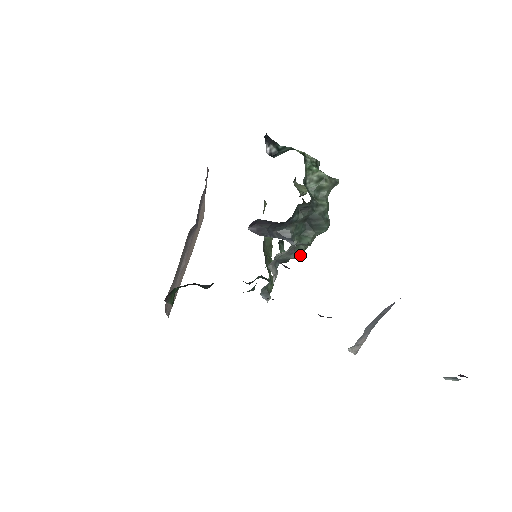
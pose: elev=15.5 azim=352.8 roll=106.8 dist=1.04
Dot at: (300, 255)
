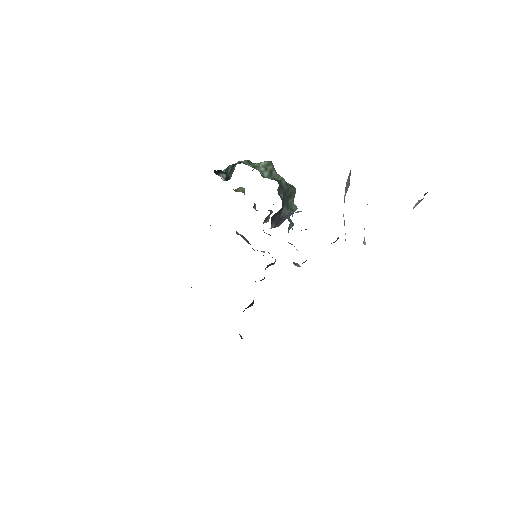
Dot at: (292, 222)
